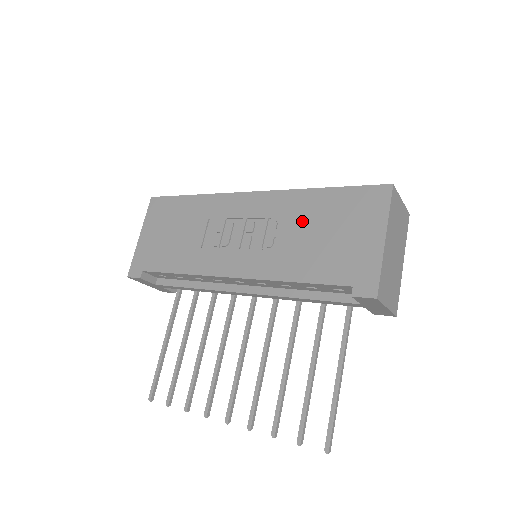
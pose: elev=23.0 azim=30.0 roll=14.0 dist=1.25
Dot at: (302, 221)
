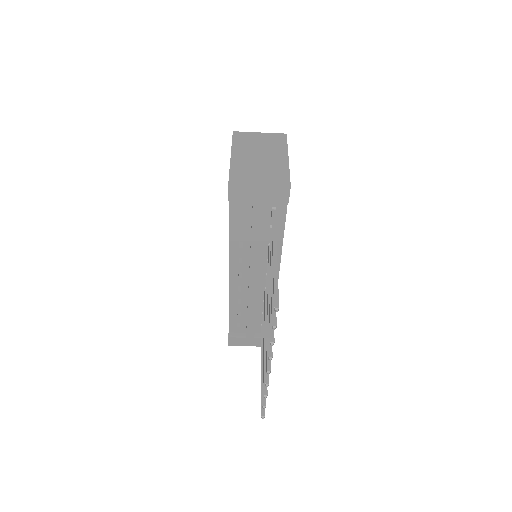
Dot at: occluded
